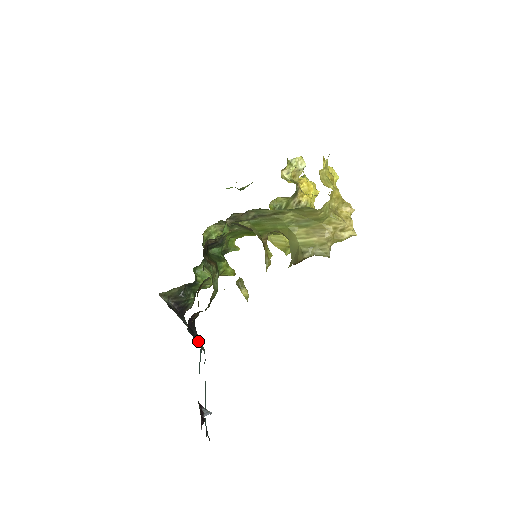
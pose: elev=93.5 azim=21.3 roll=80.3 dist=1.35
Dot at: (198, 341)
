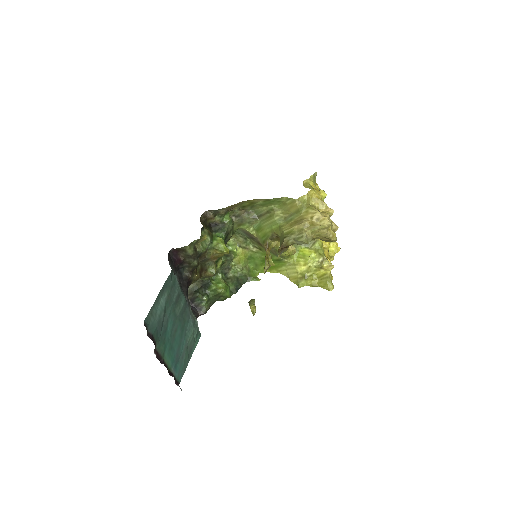
Dot at: occluded
